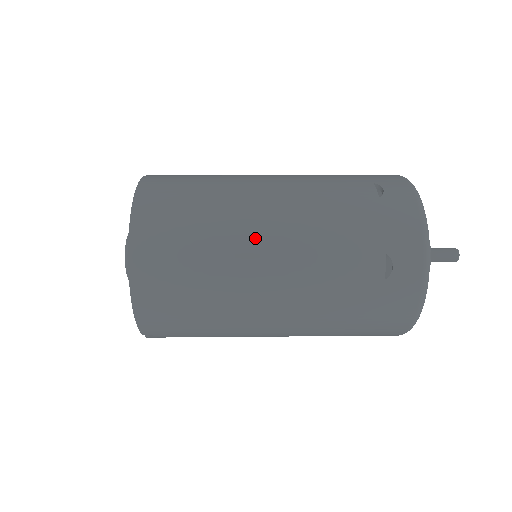
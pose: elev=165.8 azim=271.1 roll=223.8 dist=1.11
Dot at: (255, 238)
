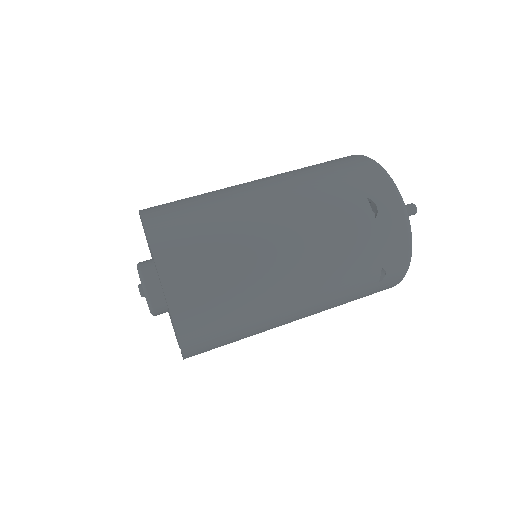
Dot at: (282, 289)
